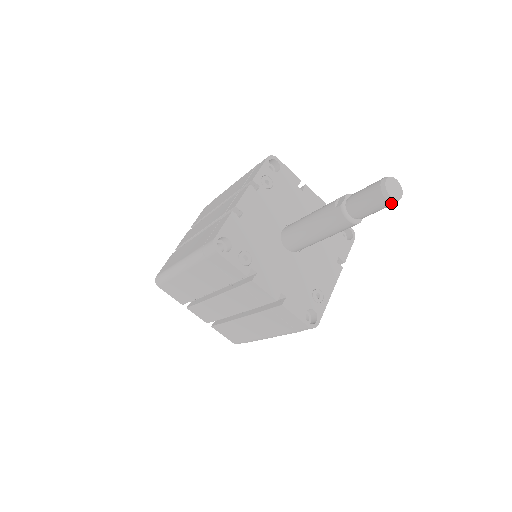
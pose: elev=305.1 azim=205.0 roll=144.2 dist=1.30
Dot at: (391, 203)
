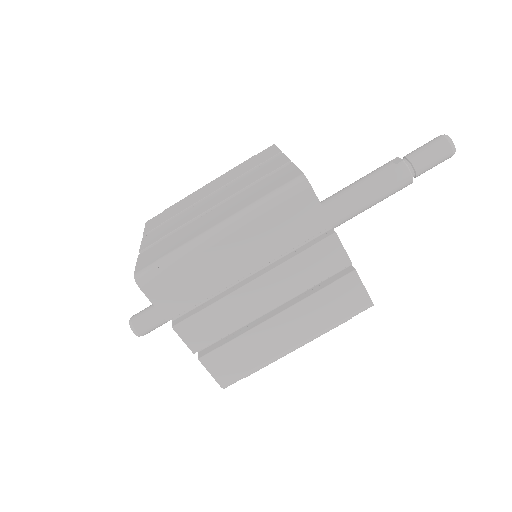
Dot at: (452, 154)
